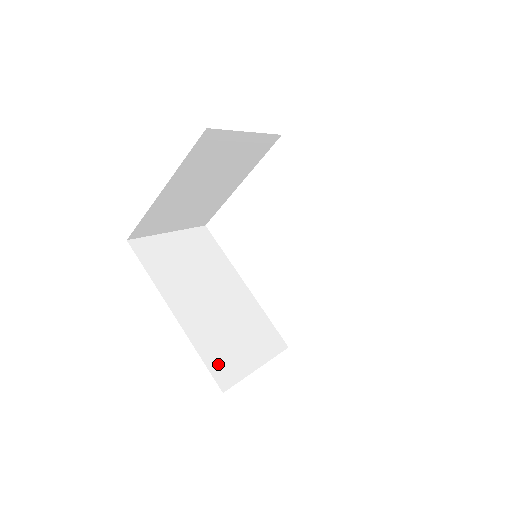
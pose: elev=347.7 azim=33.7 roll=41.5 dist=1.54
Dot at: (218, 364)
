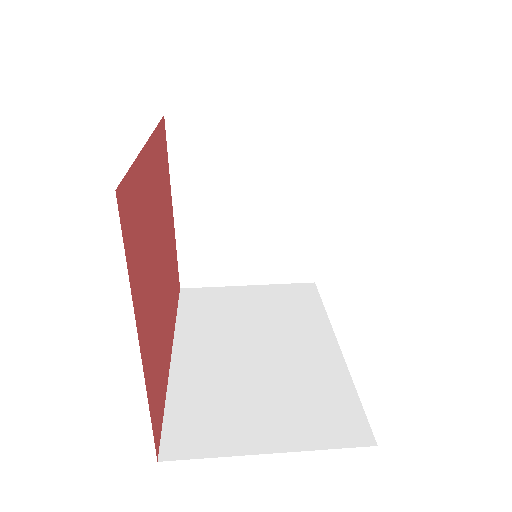
Dot at: (187, 423)
